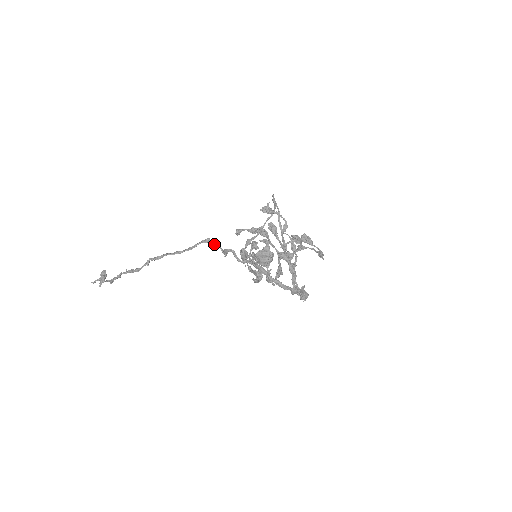
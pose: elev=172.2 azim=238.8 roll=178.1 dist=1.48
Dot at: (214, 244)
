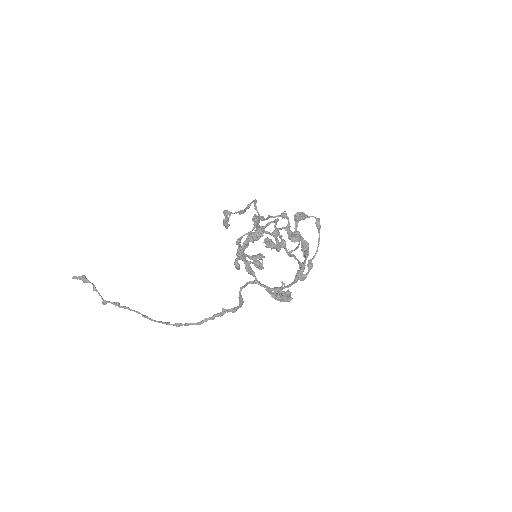
Dot at: occluded
